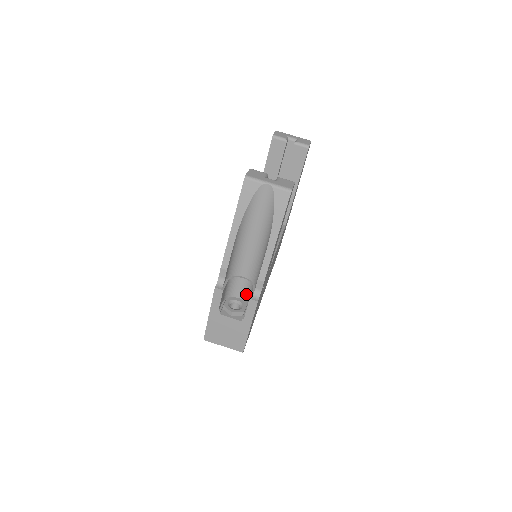
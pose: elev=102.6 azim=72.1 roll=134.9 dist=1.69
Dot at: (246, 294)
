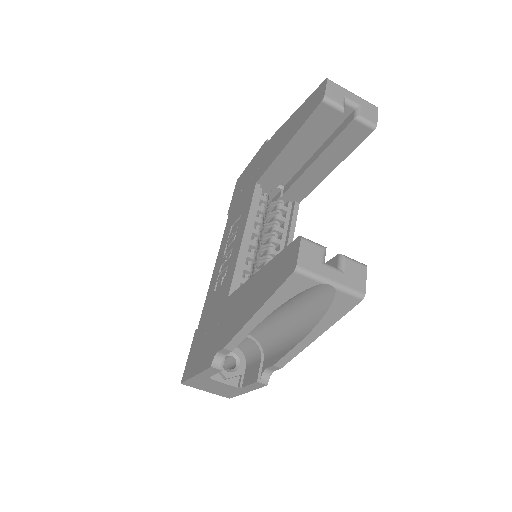
Dot at: (246, 348)
